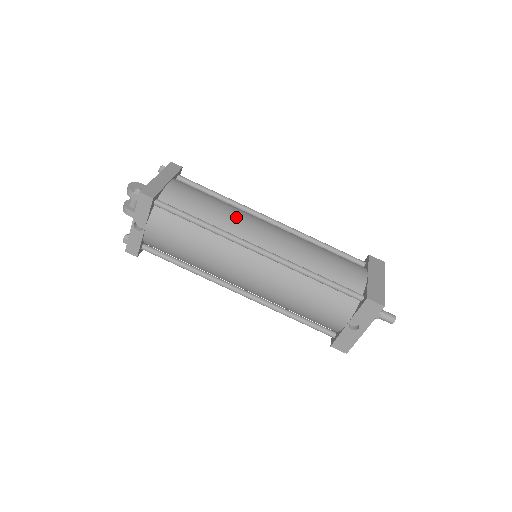
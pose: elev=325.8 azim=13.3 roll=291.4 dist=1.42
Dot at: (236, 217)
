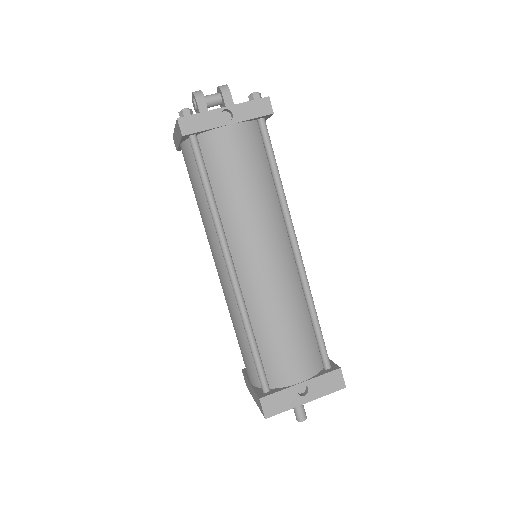
Dot at: occluded
